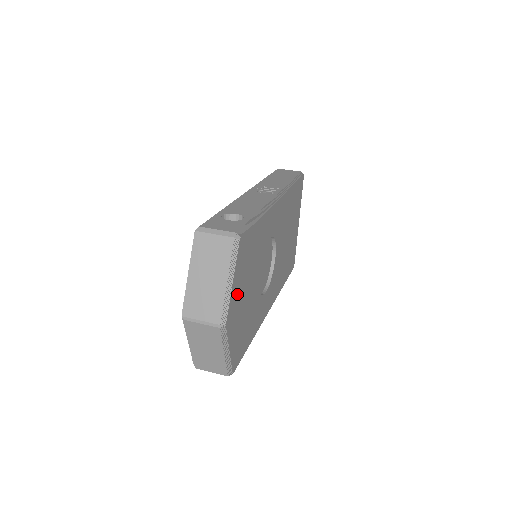
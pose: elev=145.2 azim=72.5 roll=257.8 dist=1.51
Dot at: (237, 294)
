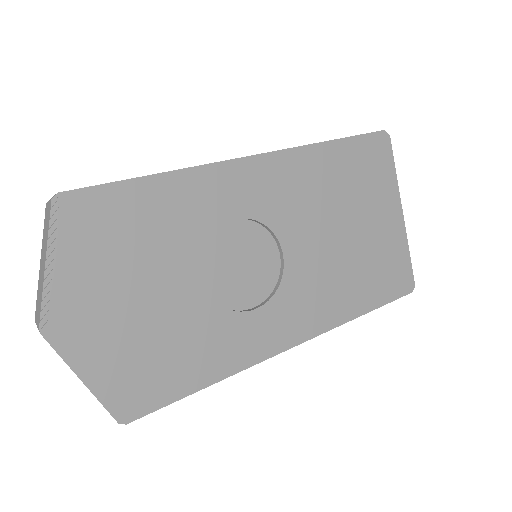
Dot at: (88, 288)
